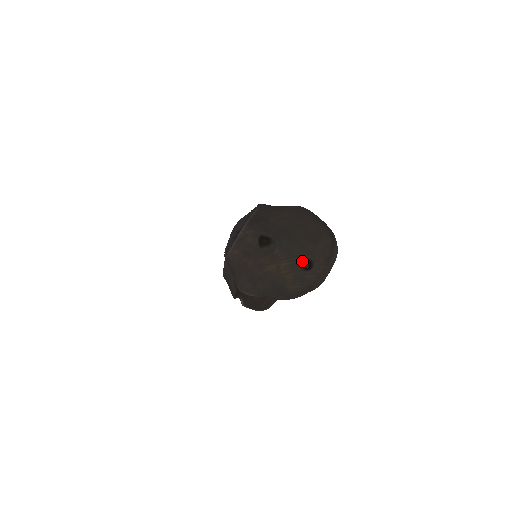
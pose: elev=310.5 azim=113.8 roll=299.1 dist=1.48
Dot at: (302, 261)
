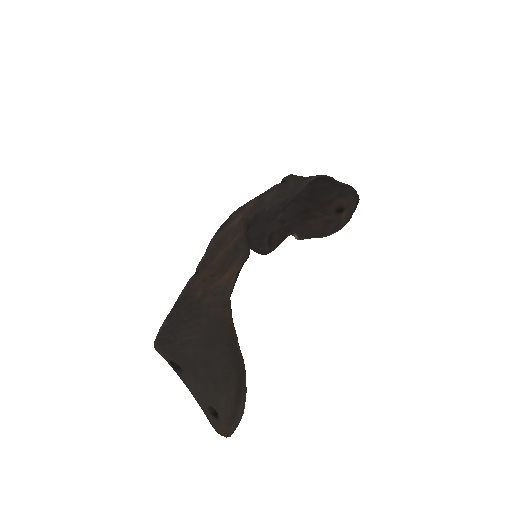
Dot at: (208, 407)
